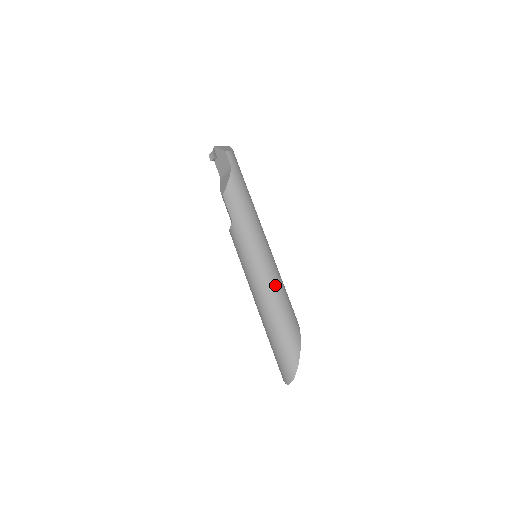
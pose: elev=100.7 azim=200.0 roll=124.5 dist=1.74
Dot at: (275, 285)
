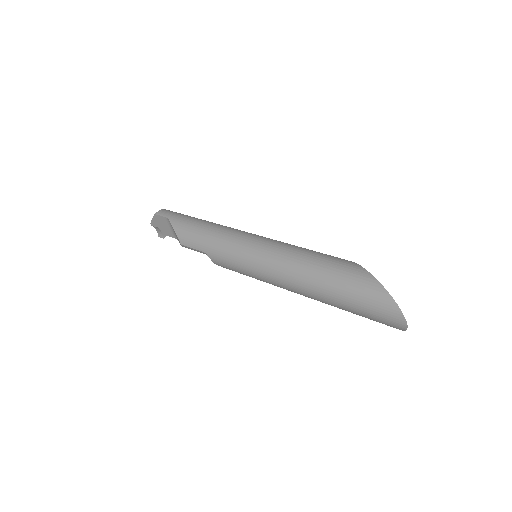
Dot at: (288, 254)
